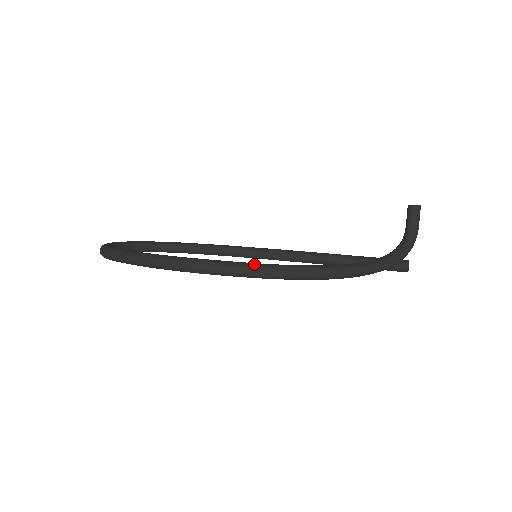
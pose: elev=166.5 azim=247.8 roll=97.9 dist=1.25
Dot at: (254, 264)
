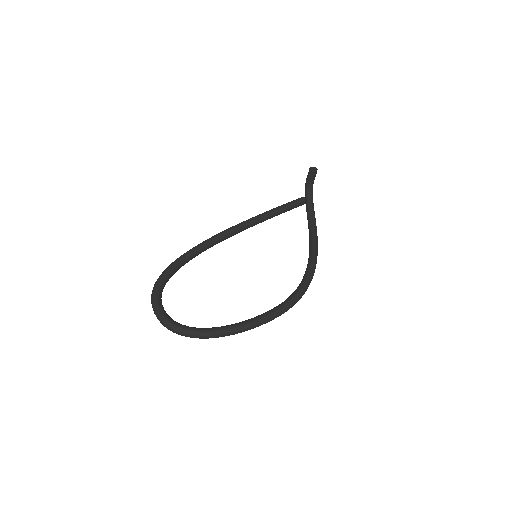
Dot at: (307, 285)
